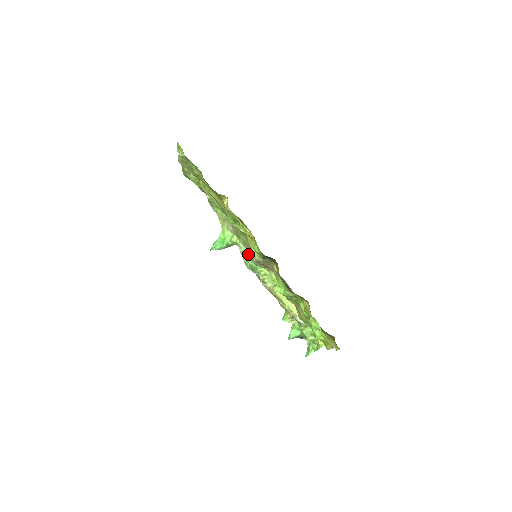
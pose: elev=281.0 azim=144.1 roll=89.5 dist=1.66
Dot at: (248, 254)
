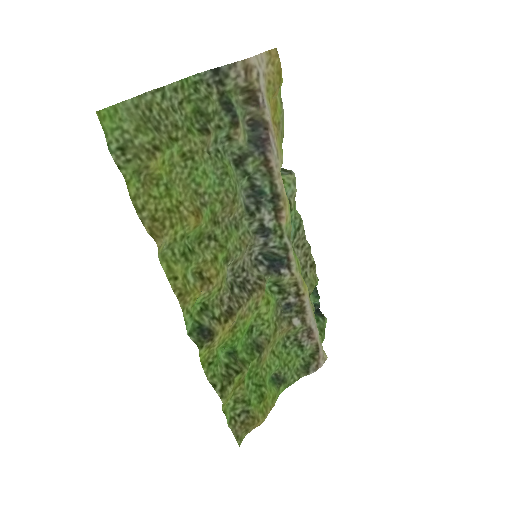
Dot at: occluded
